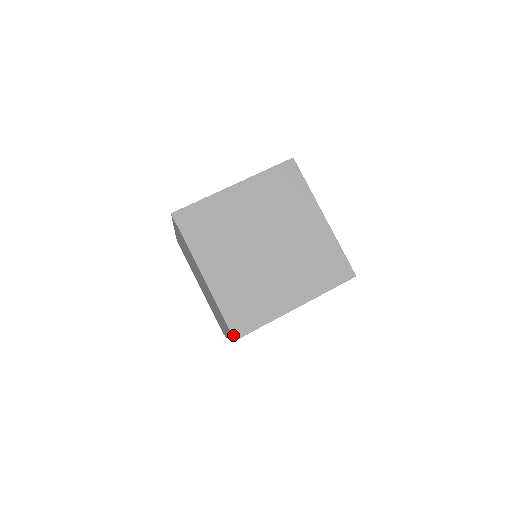
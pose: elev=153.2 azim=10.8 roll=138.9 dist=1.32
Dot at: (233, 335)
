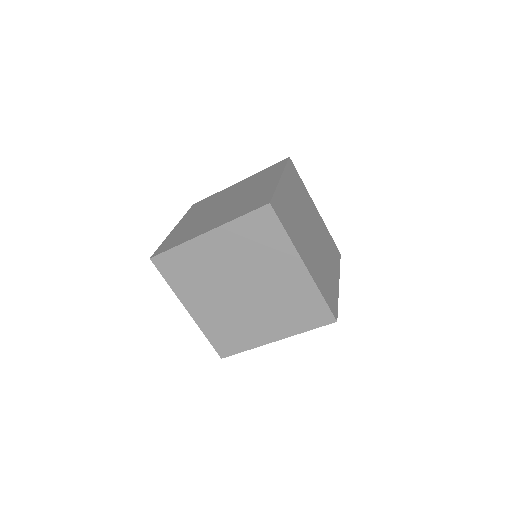
Dot at: (335, 317)
